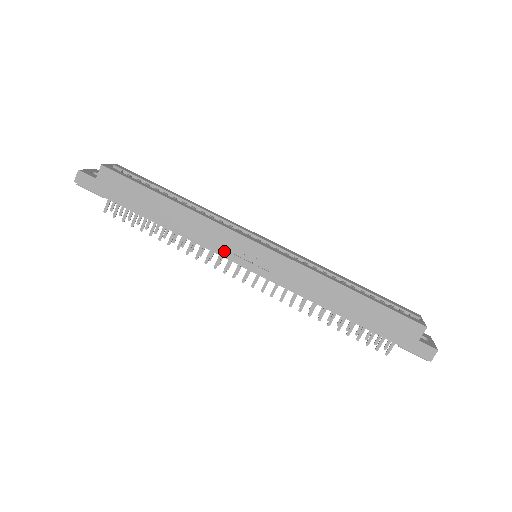
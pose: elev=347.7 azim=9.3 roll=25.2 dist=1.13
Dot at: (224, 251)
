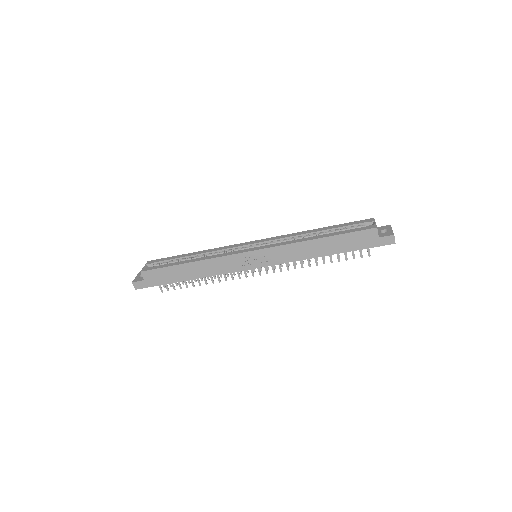
Dot at: (236, 268)
